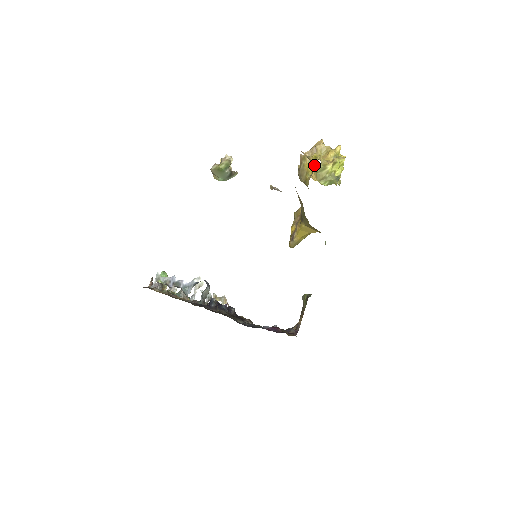
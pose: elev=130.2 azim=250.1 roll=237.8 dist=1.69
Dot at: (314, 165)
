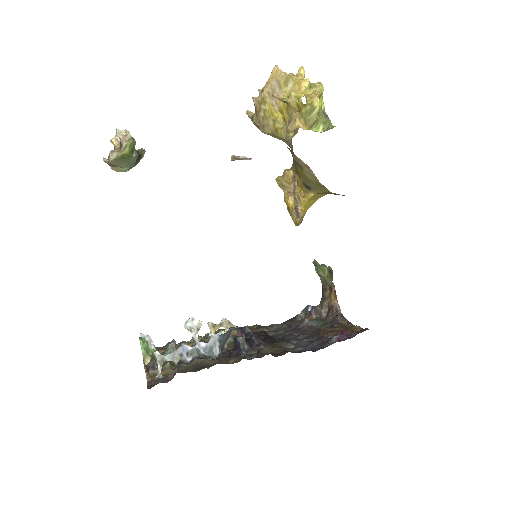
Dot at: (297, 109)
